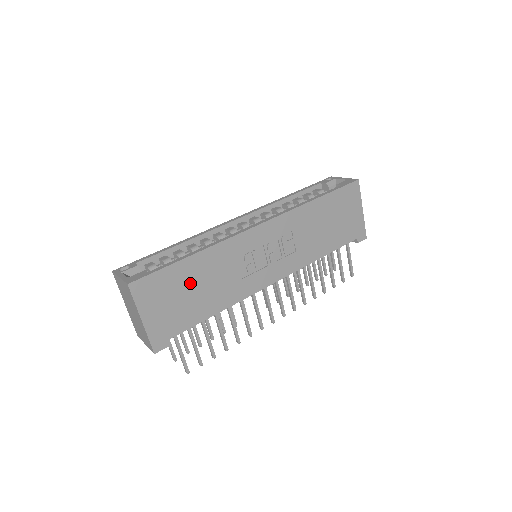
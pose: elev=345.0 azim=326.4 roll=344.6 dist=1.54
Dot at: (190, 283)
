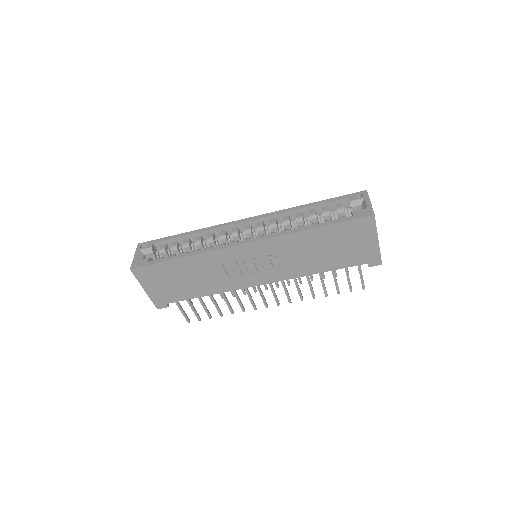
Dot at: (181, 274)
